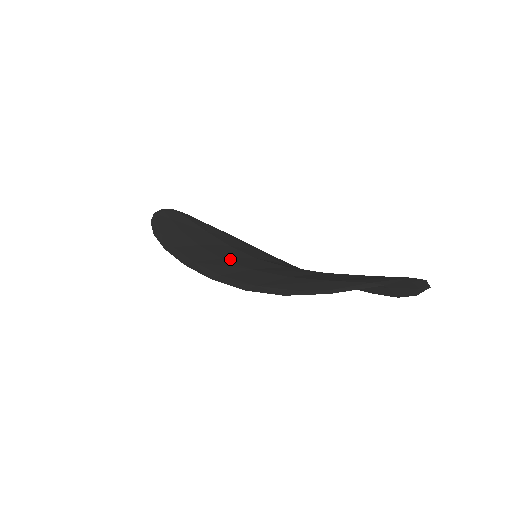
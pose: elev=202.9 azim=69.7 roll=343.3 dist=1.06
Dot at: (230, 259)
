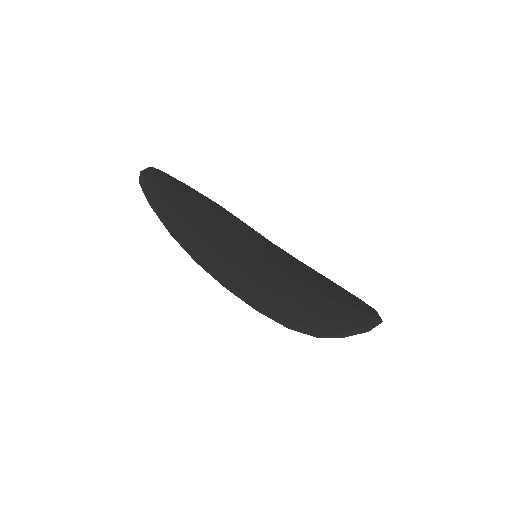
Dot at: (247, 270)
